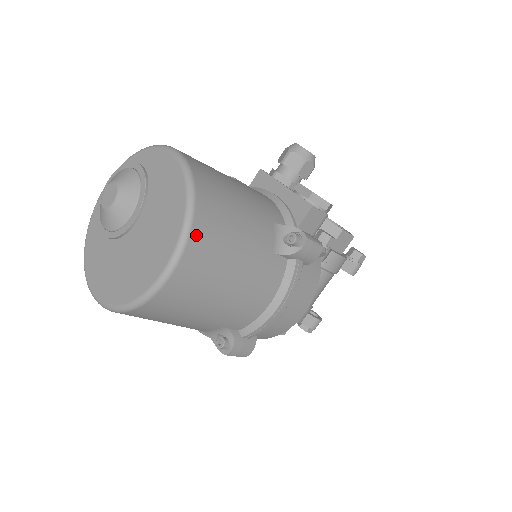
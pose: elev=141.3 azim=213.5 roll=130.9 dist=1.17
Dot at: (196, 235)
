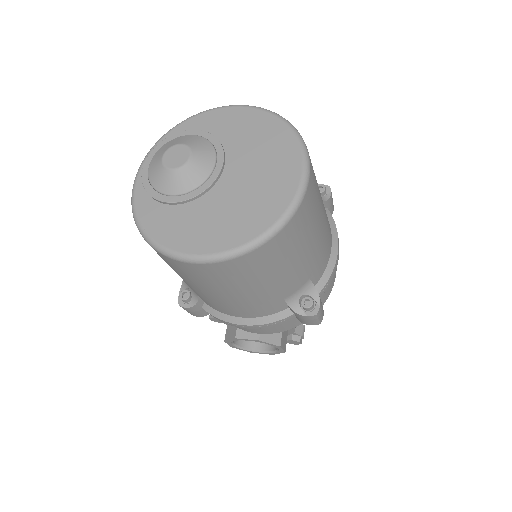
Dot at: (306, 146)
